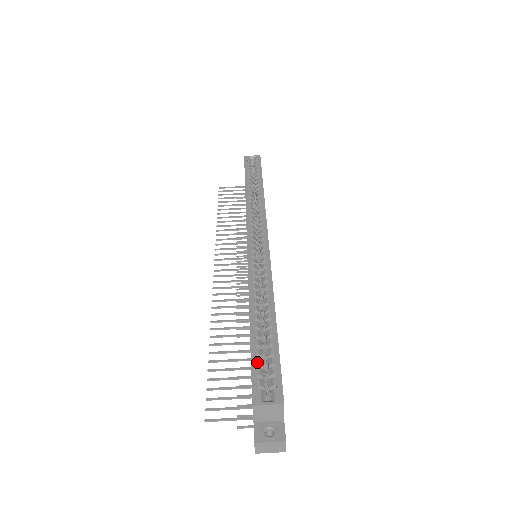
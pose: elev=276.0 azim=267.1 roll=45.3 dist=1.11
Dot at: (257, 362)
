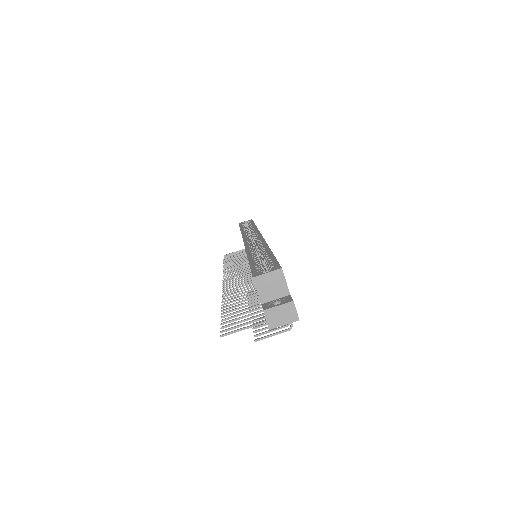
Dot at: (255, 265)
